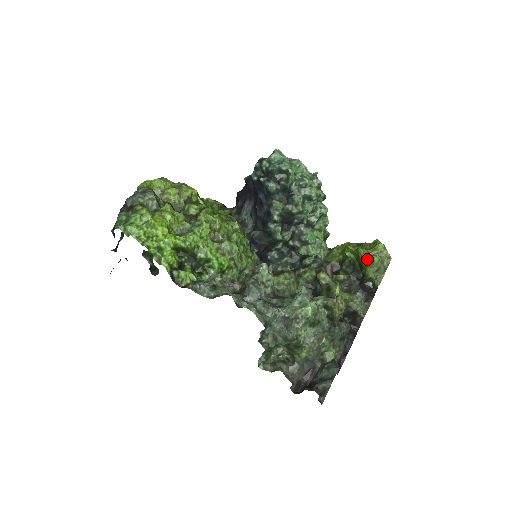
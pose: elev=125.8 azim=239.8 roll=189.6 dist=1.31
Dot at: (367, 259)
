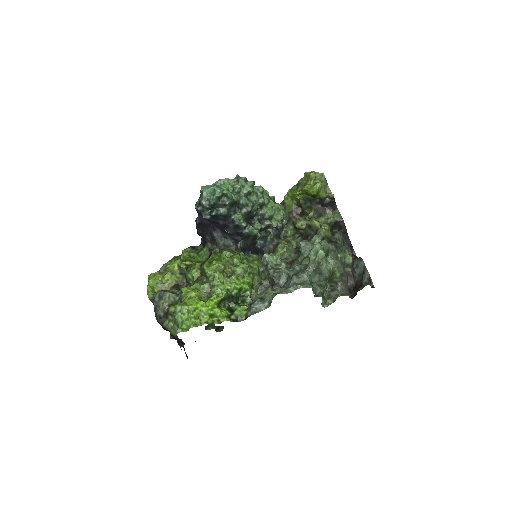
Dot at: (314, 190)
